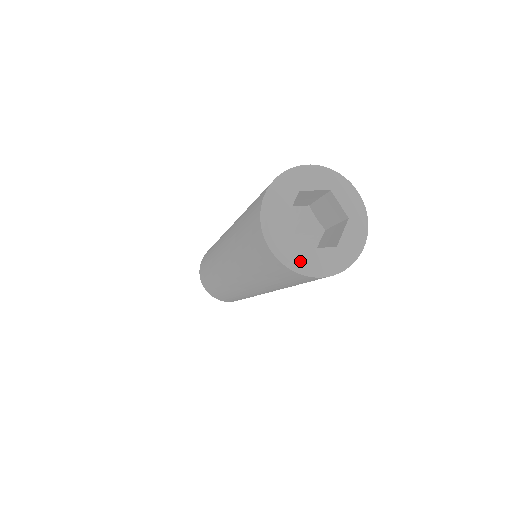
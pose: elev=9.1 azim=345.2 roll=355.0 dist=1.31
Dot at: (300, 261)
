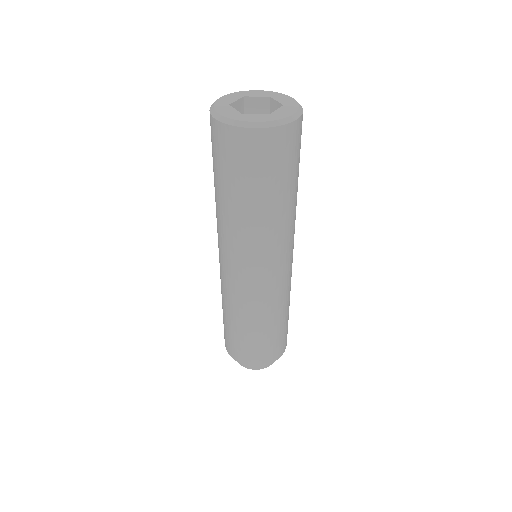
Dot at: (235, 118)
